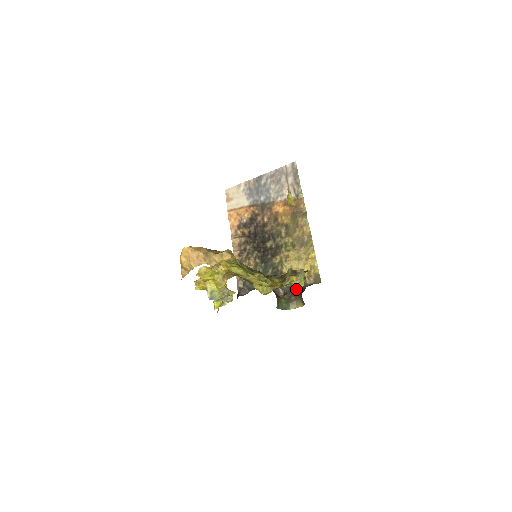
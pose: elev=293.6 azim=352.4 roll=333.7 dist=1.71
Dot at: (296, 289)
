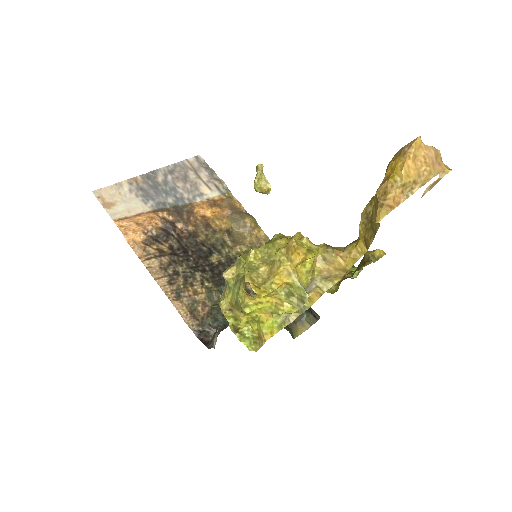
Dot at: occluded
